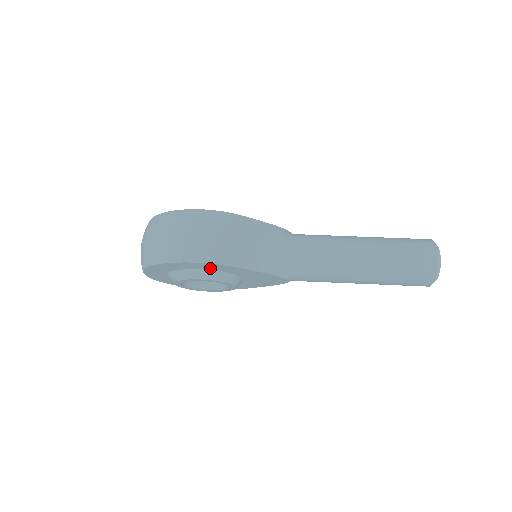
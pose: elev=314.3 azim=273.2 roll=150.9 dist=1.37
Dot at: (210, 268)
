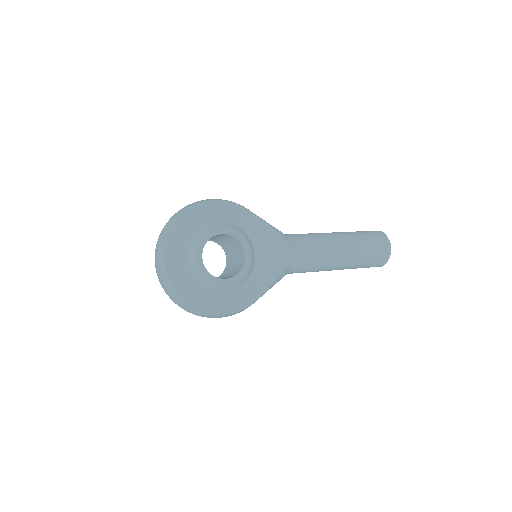
Dot at: (227, 218)
